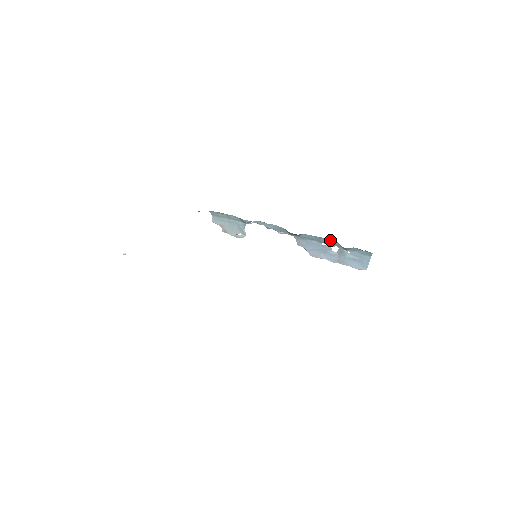
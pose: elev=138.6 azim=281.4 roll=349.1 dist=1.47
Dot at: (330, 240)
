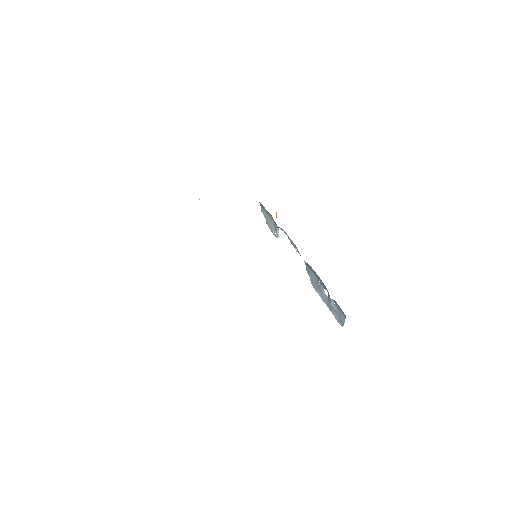
Dot at: occluded
